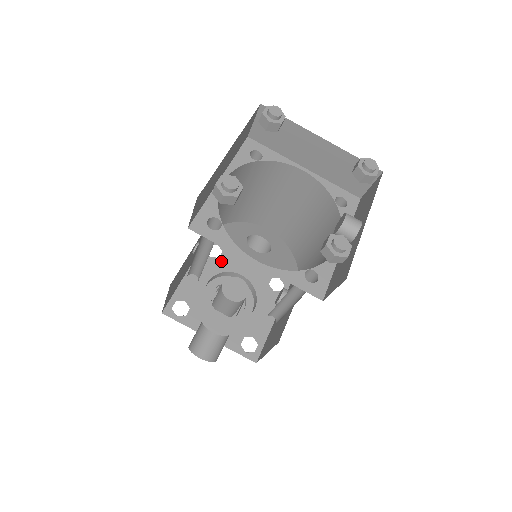
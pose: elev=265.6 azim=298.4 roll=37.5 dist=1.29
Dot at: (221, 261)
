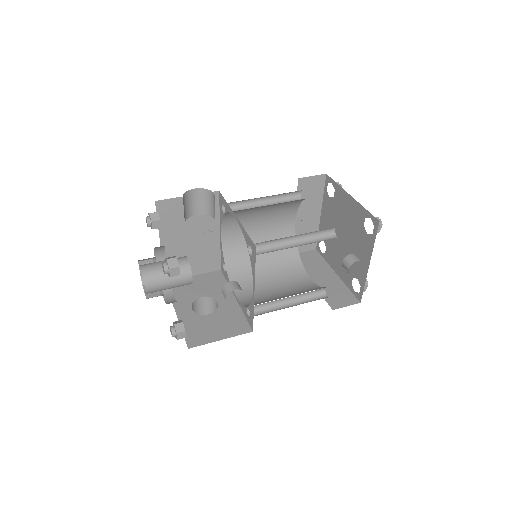
Dot at: occluded
